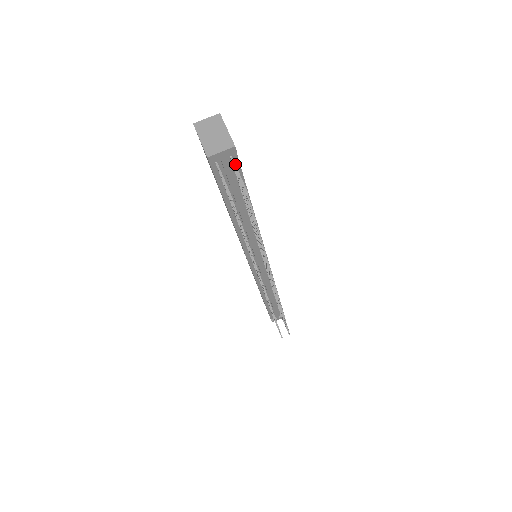
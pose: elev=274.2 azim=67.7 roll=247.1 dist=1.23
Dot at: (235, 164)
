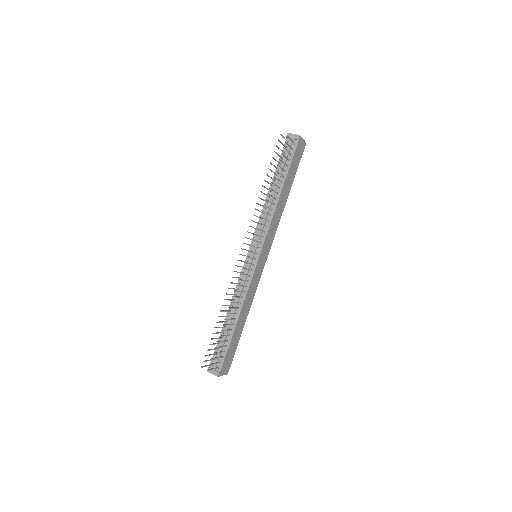
Dot at: (294, 149)
